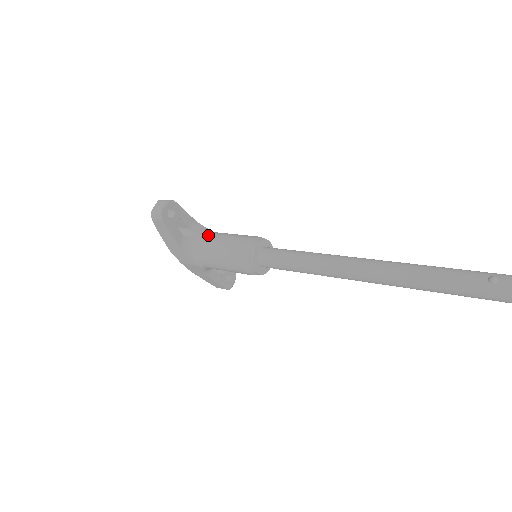
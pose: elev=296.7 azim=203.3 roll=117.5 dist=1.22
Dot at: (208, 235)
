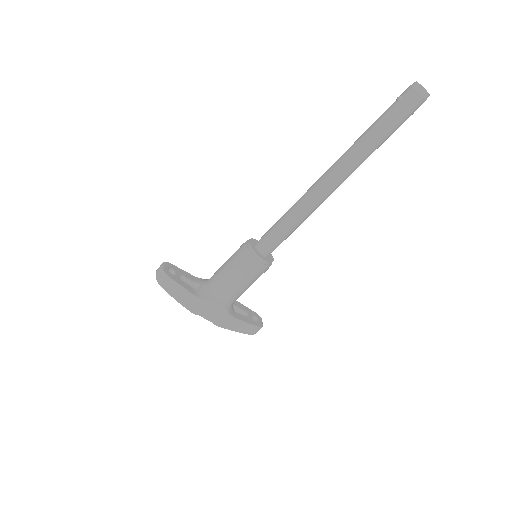
Dot at: occluded
